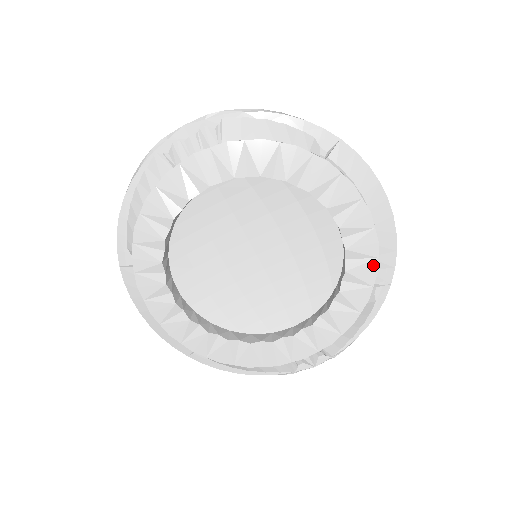
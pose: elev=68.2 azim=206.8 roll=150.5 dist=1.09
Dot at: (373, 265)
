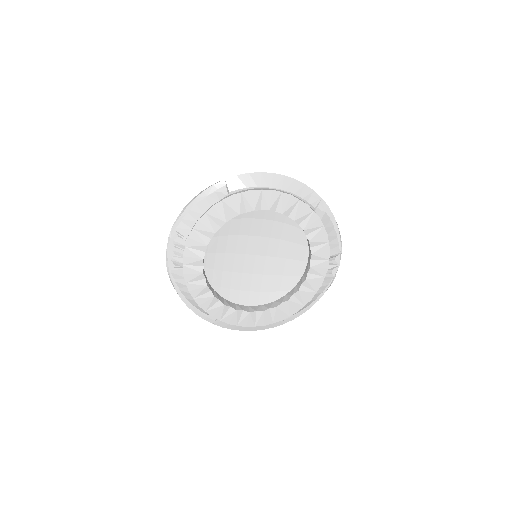
Dot at: (301, 205)
